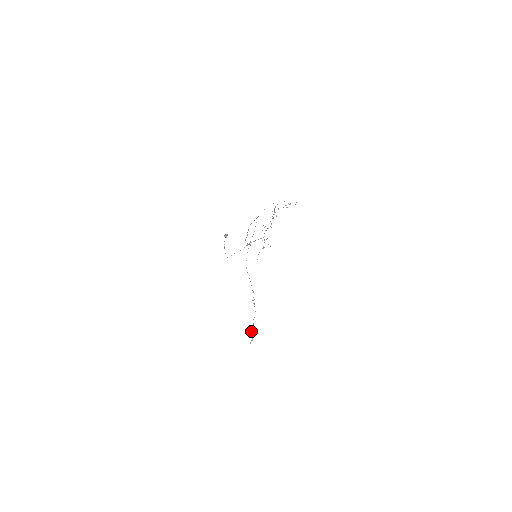
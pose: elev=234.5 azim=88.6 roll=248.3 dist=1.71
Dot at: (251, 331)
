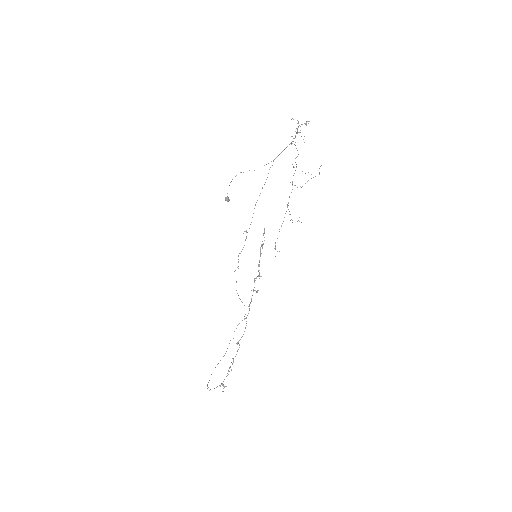
Dot at: (260, 252)
